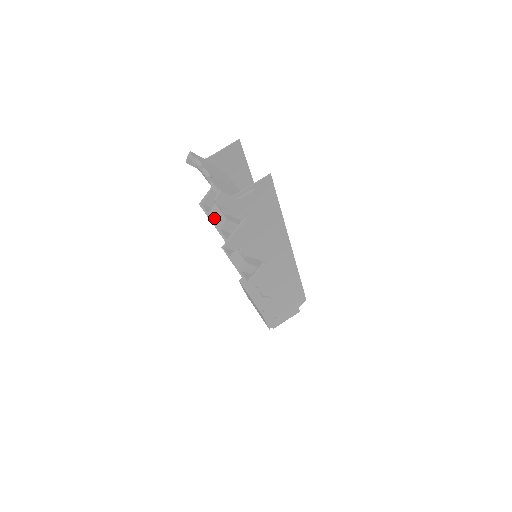
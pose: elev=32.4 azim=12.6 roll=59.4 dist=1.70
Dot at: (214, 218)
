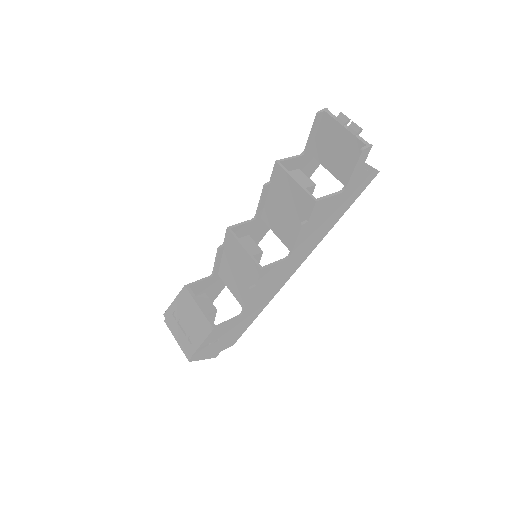
Dot at: (298, 178)
